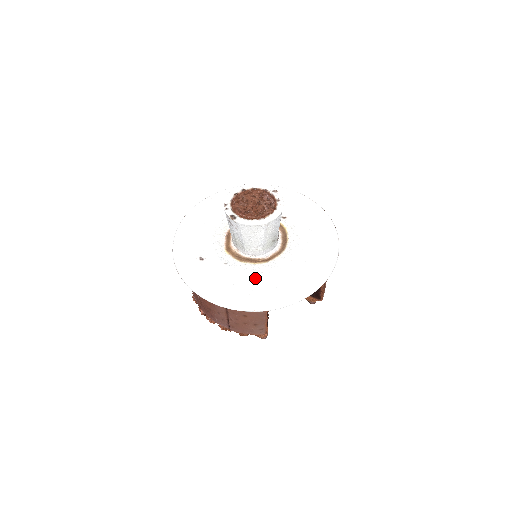
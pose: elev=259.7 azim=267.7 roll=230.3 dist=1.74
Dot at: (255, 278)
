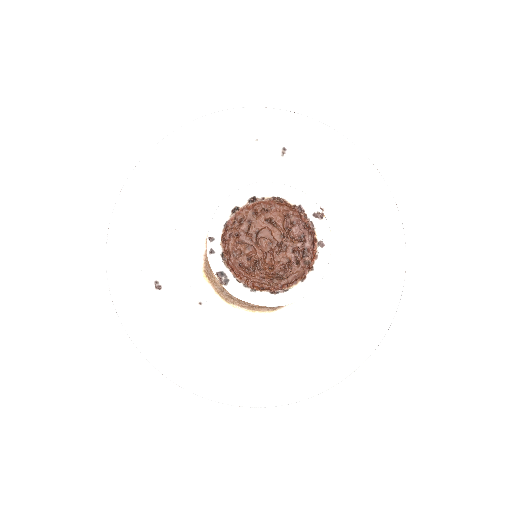
Dot at: (248, 344)
